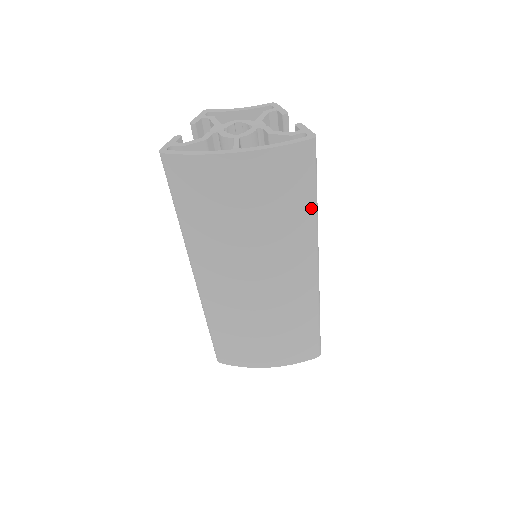
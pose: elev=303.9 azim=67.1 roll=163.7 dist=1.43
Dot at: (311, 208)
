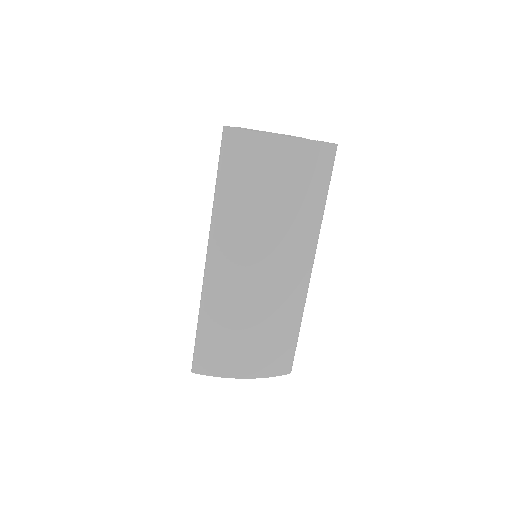
Dot at: (322, 203)
